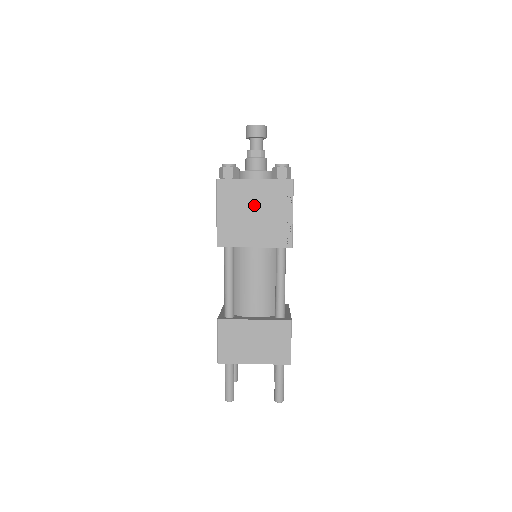
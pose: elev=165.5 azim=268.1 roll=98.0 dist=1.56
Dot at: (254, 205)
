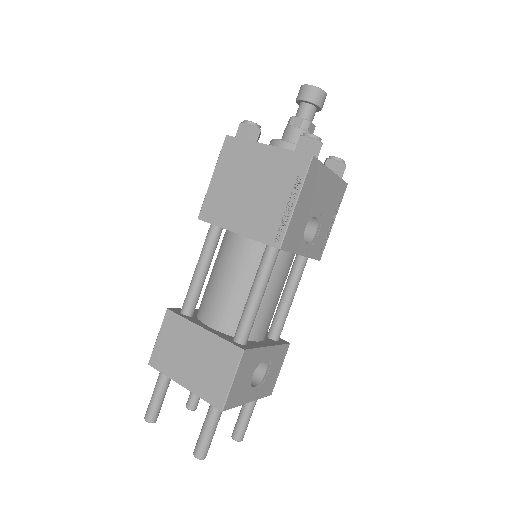
Dot at: (254, 178)
